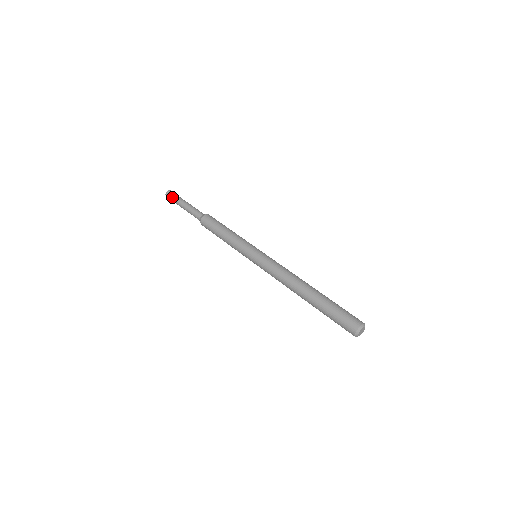
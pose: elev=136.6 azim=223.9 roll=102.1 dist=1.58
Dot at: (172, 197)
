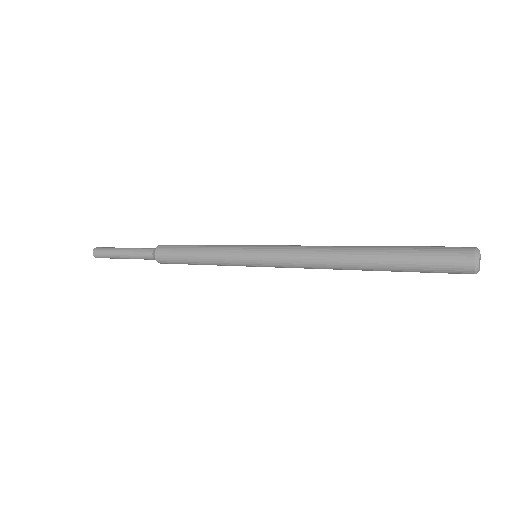
Dot at: (103, 253)
